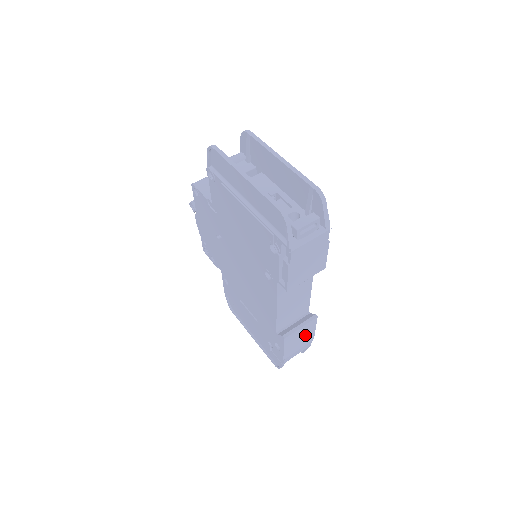
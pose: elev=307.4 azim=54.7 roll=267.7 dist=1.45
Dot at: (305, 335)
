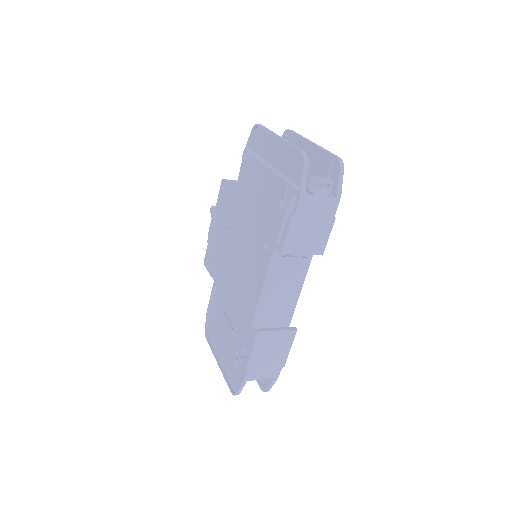
Dot at: (278, 350)
